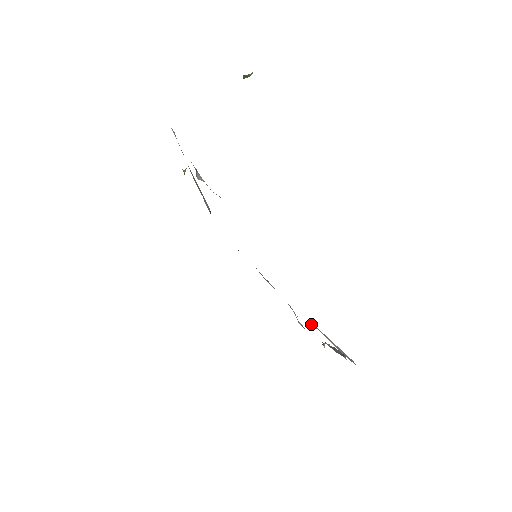
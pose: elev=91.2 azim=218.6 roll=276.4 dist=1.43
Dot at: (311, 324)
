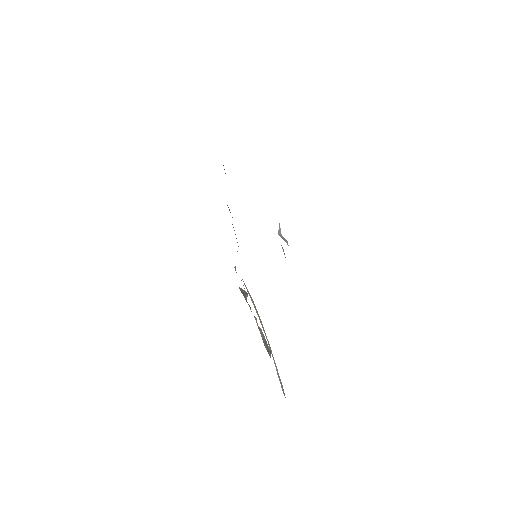
Dot at: (262, 324)
